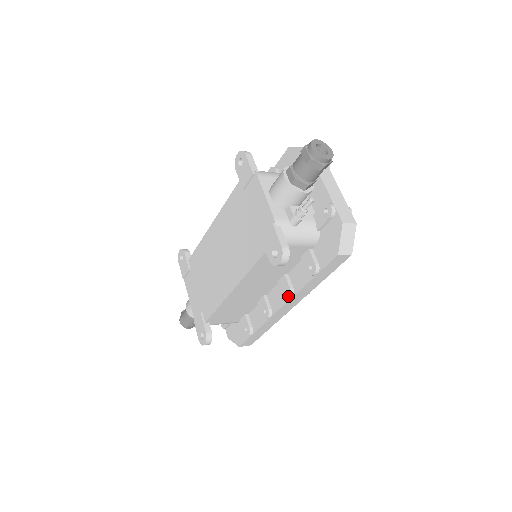
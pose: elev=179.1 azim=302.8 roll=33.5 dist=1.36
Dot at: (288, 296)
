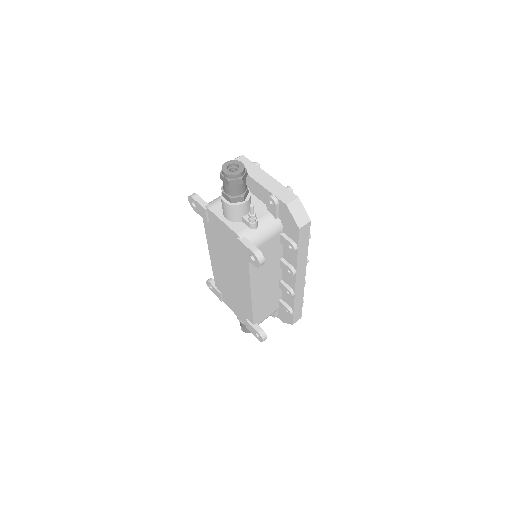
Dot at: (292, 274)
